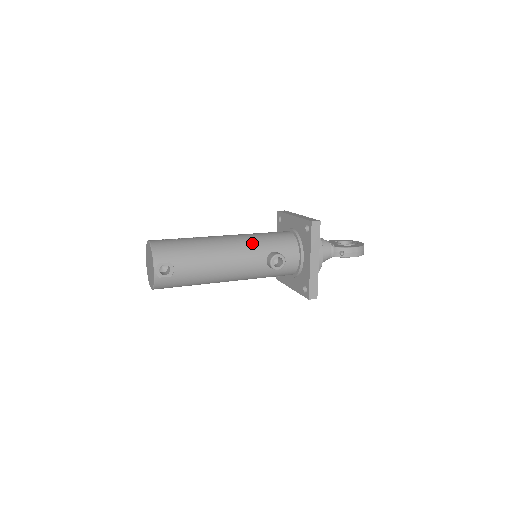
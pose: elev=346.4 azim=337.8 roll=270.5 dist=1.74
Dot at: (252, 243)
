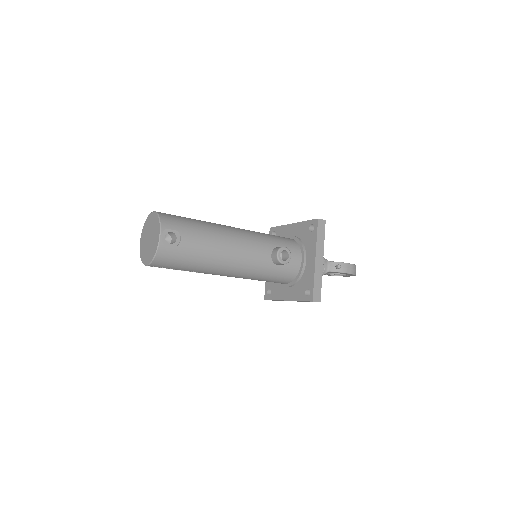
Dot at: (257, 235)
